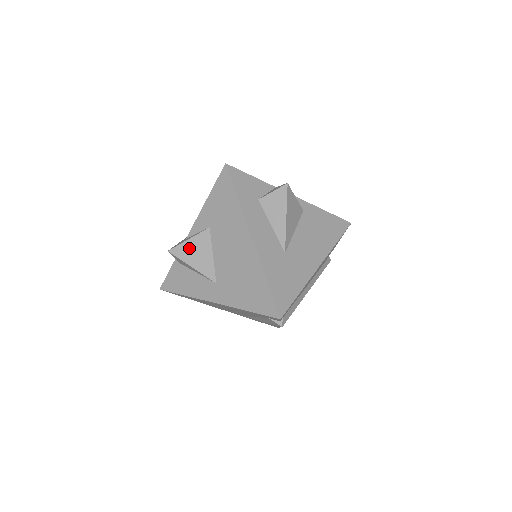
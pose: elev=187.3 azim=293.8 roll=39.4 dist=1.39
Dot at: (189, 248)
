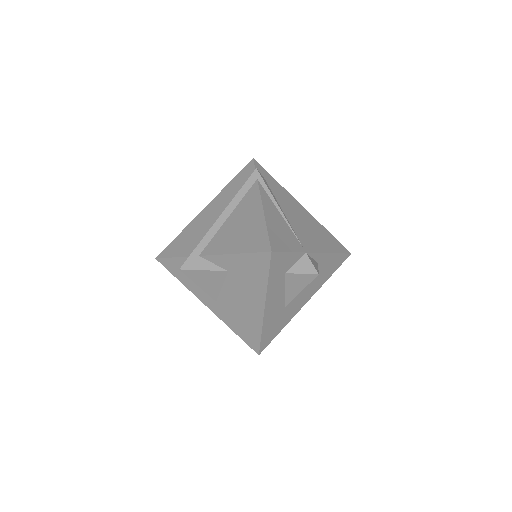
Dot at: (201, 275)
